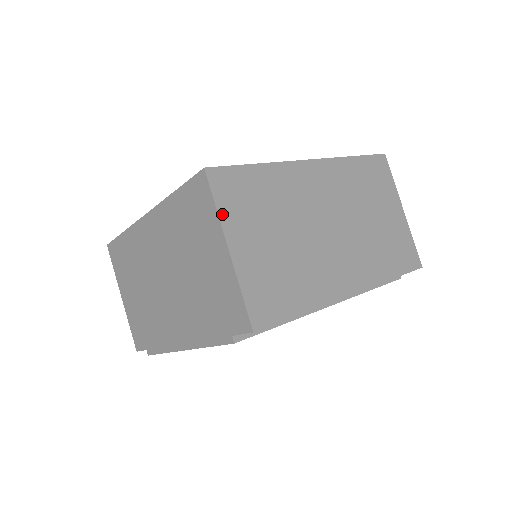
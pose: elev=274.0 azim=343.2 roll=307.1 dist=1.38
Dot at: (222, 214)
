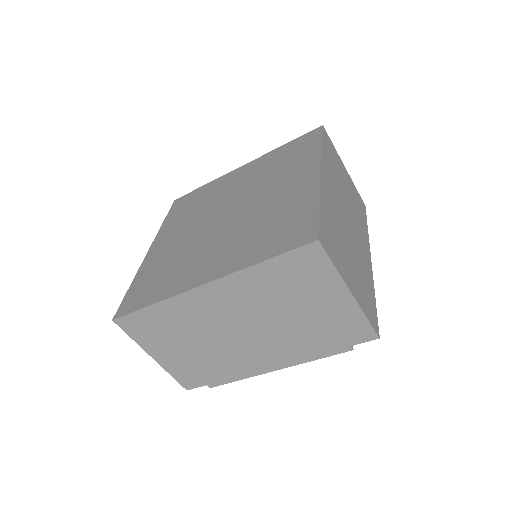
Dot at: (338, 269)
